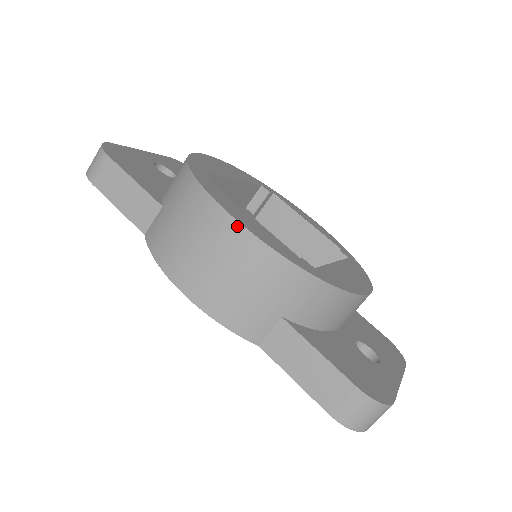
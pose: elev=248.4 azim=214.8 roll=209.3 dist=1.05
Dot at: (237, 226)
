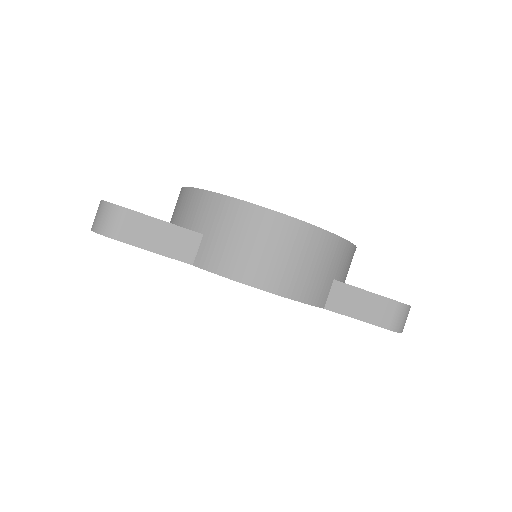
Dot at: (296, 222)
